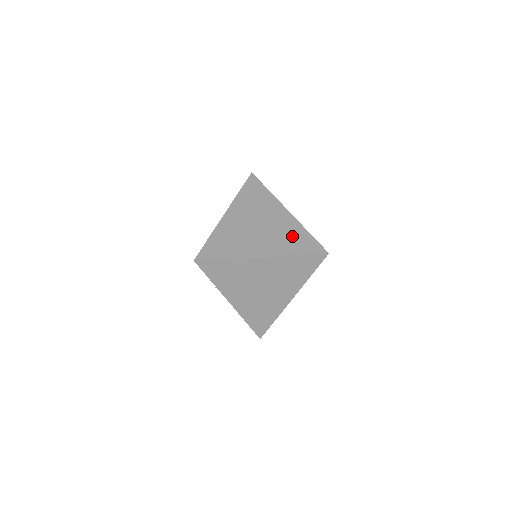
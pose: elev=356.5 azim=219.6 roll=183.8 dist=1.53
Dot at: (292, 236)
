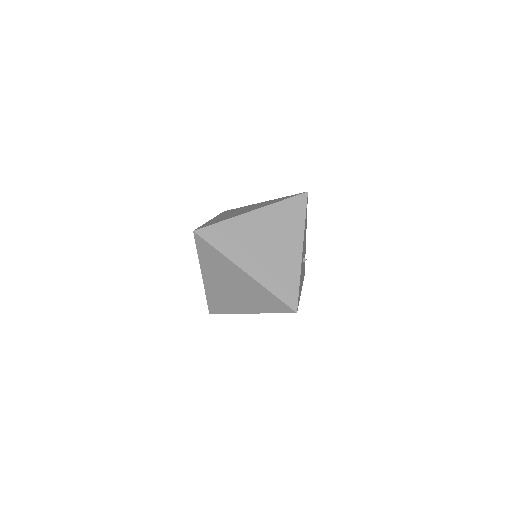
Dot at: (284, 275)
